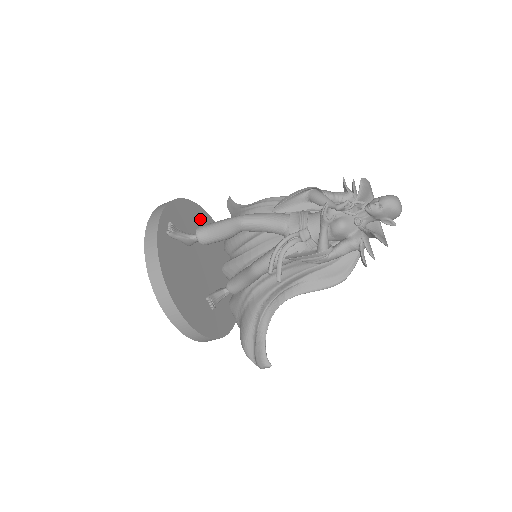
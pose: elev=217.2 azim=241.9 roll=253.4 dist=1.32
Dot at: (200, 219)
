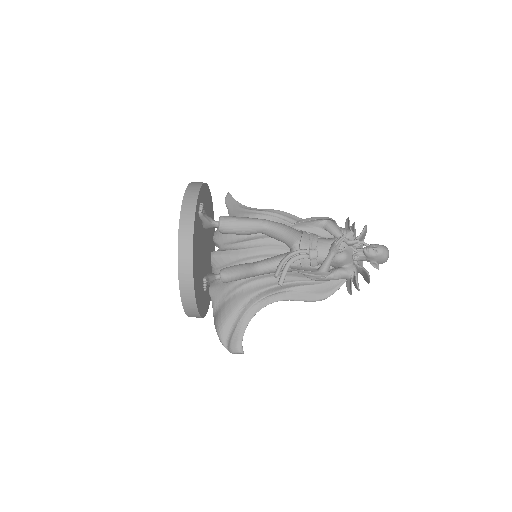
Dot at: (209, 206)
